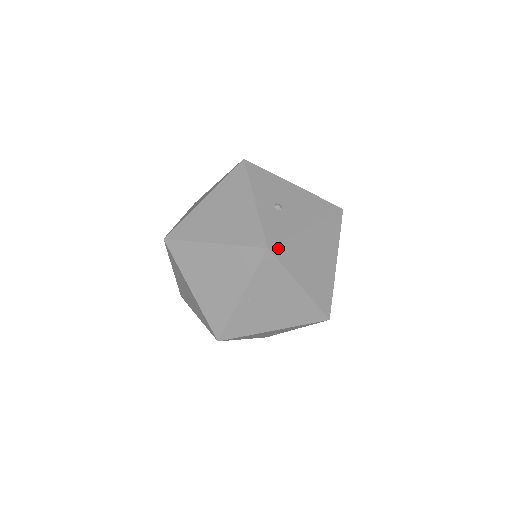
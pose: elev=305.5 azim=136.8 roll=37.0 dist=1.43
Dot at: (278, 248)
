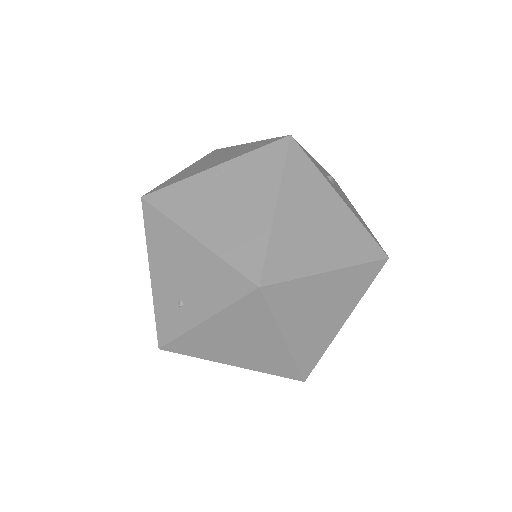
Dot at: (298, 152)
